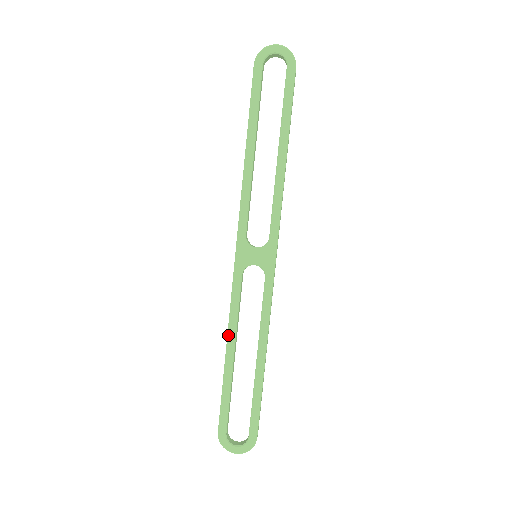
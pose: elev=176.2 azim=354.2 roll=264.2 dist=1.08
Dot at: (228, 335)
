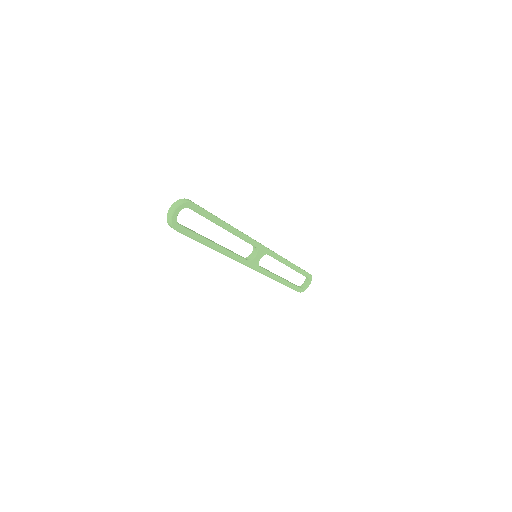
Dot at: (275, 280)
